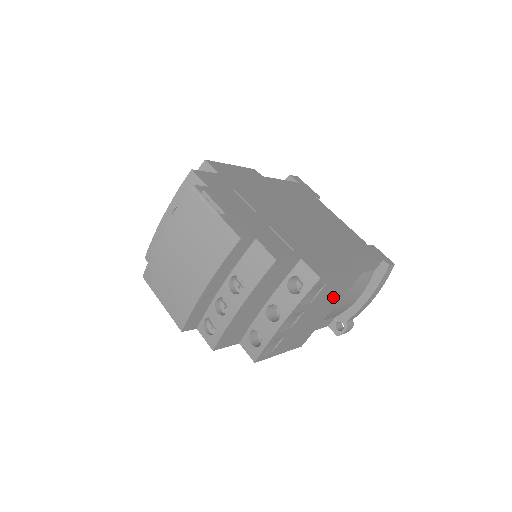
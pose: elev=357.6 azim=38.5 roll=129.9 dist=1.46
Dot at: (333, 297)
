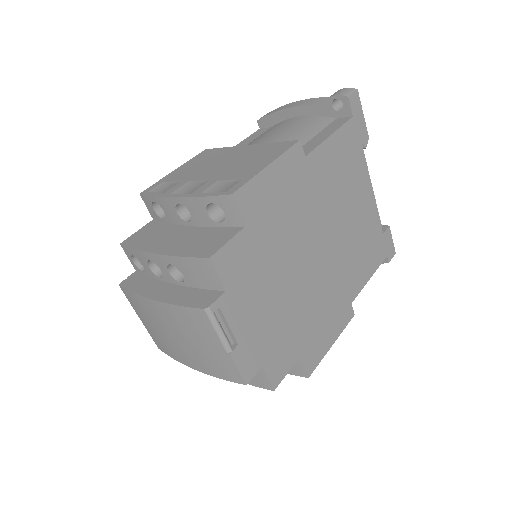
Dot at: occluded
